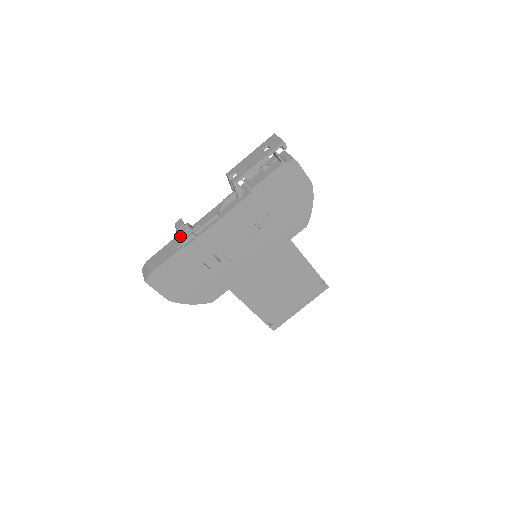
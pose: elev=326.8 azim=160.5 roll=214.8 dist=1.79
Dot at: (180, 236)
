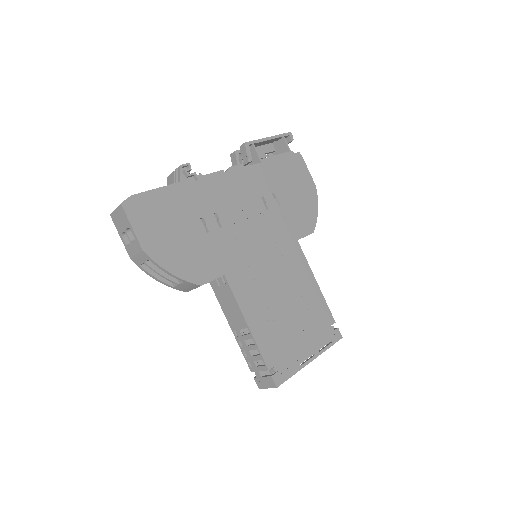
Dot at: (181, 167)
